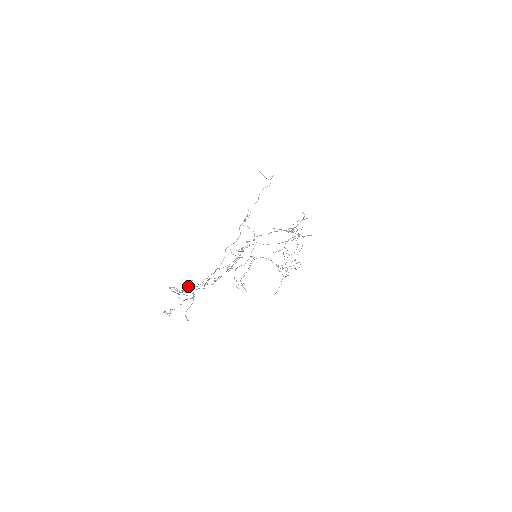
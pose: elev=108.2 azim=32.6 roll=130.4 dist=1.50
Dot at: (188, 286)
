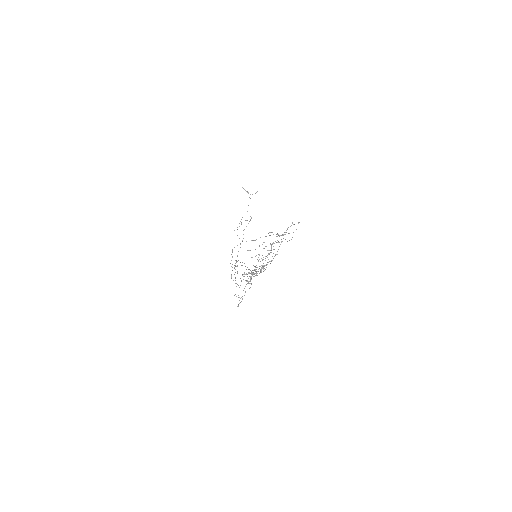
Dot at: occluded
